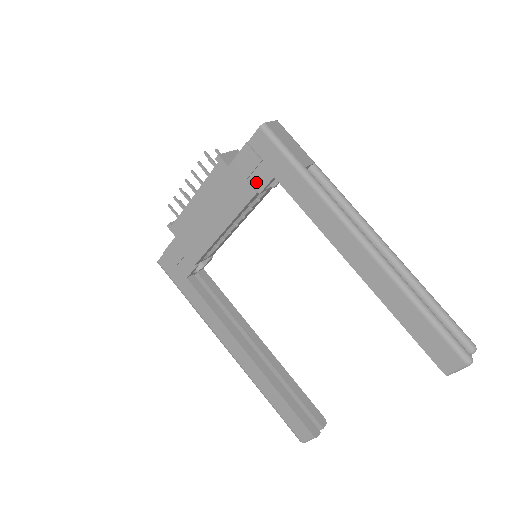
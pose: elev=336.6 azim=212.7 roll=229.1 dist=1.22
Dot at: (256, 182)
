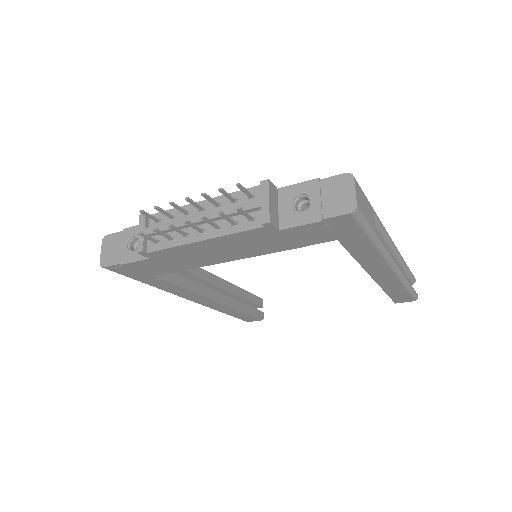
Dot at: (310, 240)
